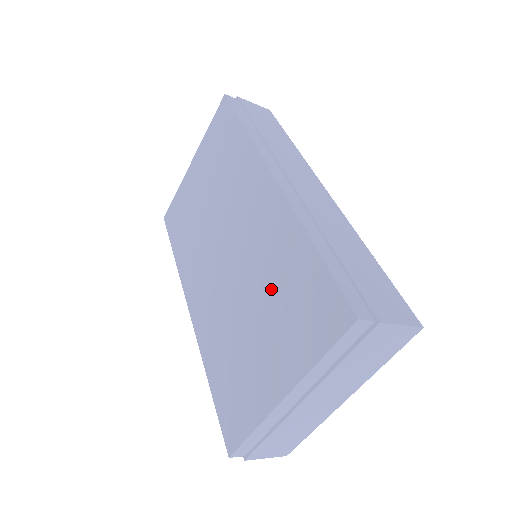
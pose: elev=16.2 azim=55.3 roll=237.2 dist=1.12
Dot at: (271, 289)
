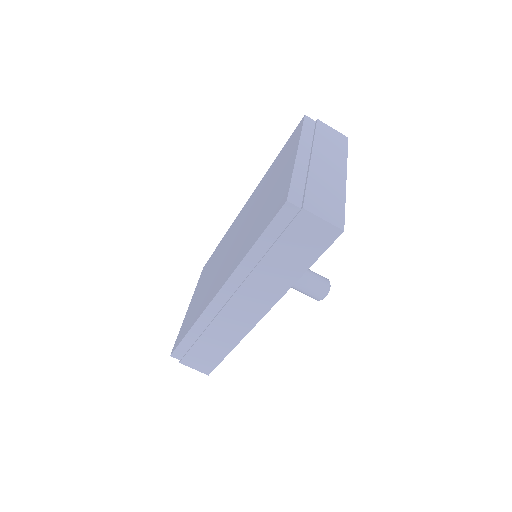
Dot at: (266, 186)
